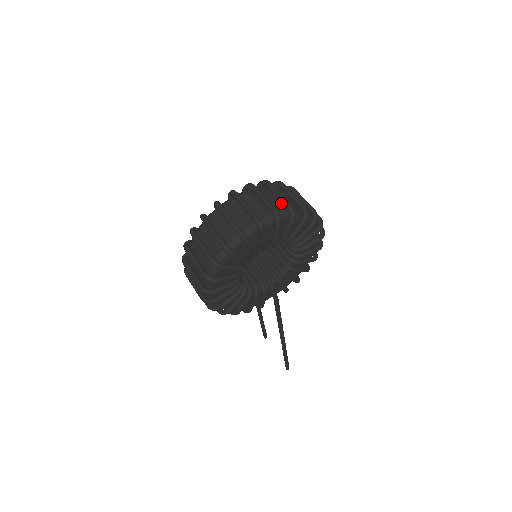
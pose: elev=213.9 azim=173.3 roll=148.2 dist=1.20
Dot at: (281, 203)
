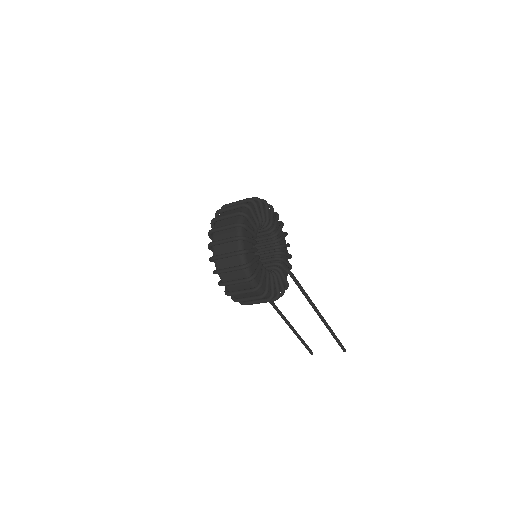
Dot at: occluded
